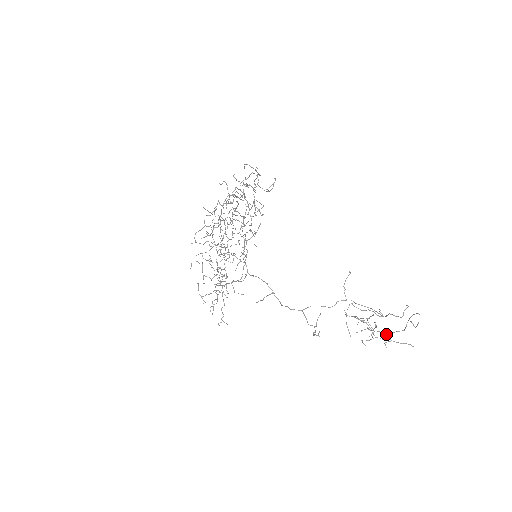
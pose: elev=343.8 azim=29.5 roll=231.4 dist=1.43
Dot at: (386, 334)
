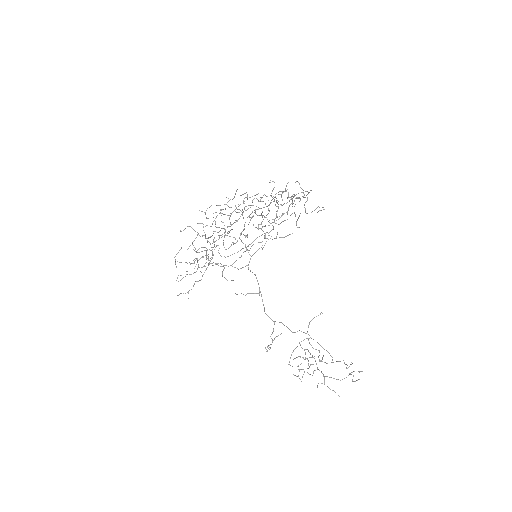
Dot at: (324, 376)
